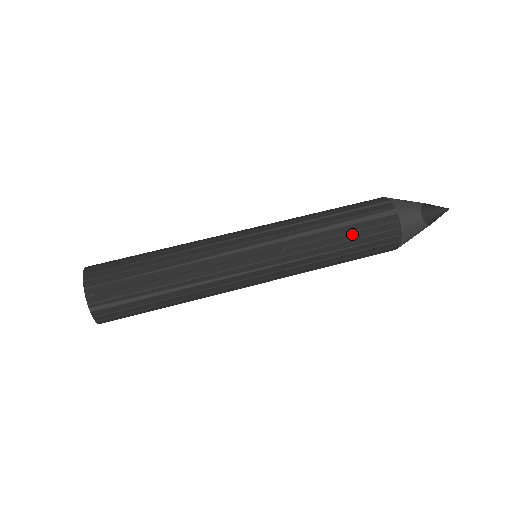
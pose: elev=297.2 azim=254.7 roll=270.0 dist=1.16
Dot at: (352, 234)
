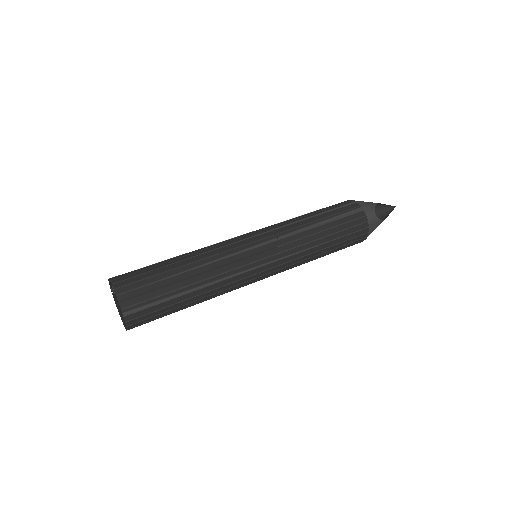
Dot at: (333, 229)
